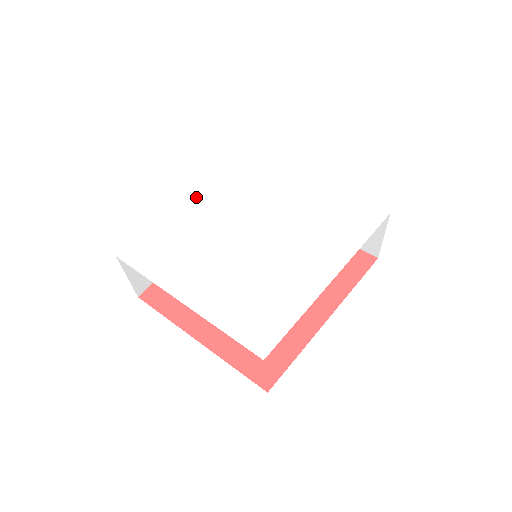
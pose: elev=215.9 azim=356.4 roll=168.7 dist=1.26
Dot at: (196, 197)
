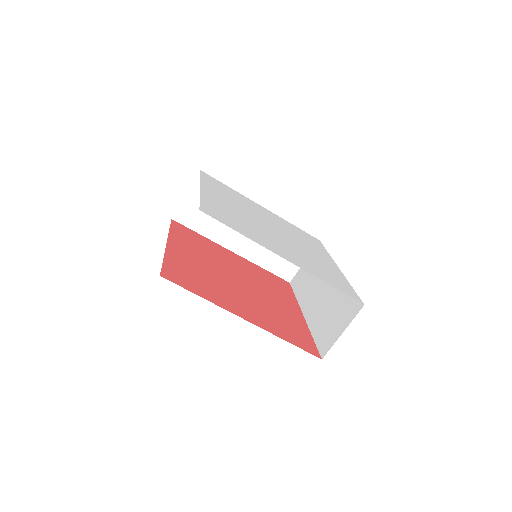
Dot at: (267, 211)
